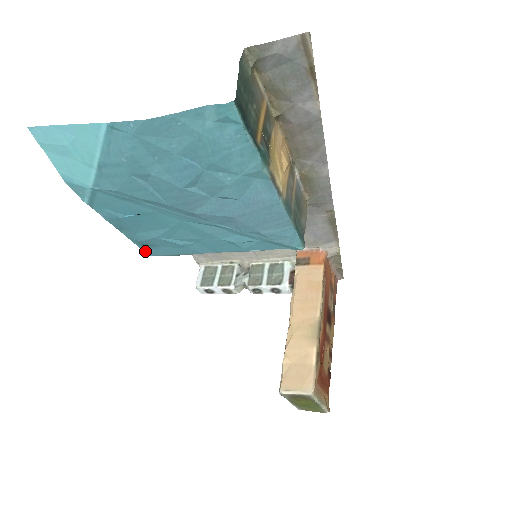
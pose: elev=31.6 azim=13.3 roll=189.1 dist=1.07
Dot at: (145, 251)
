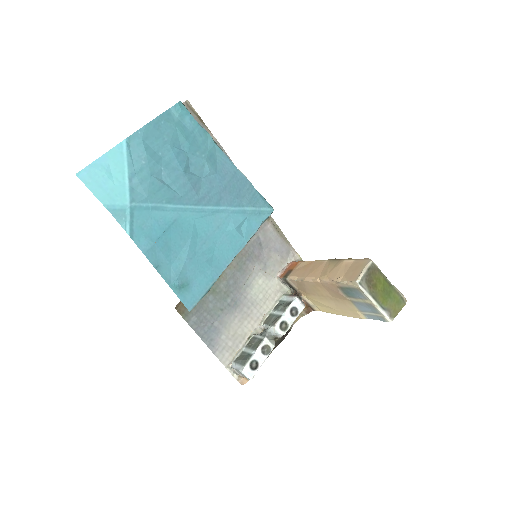
Dot at: (184, 303)
